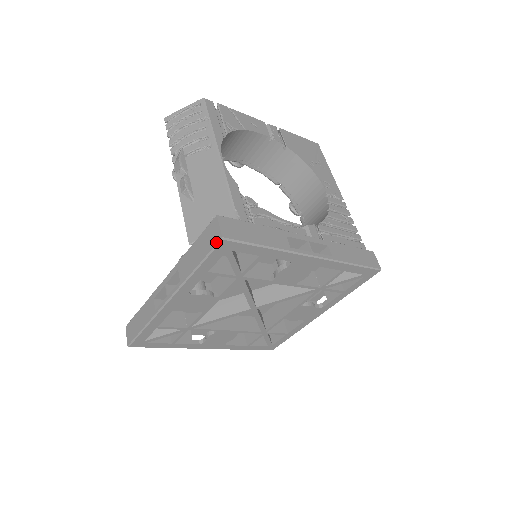
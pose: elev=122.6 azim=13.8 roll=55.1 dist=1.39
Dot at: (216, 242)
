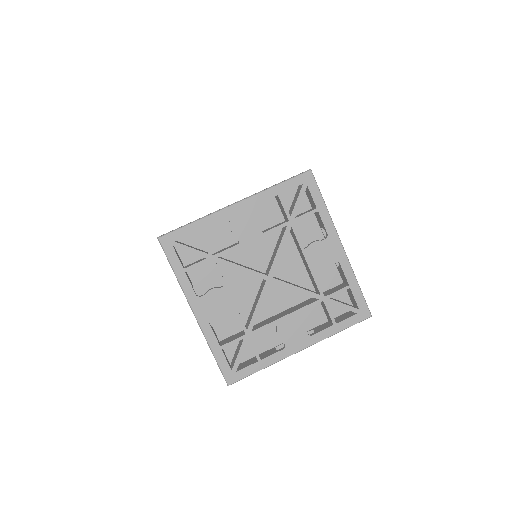
Dot at: occluded
